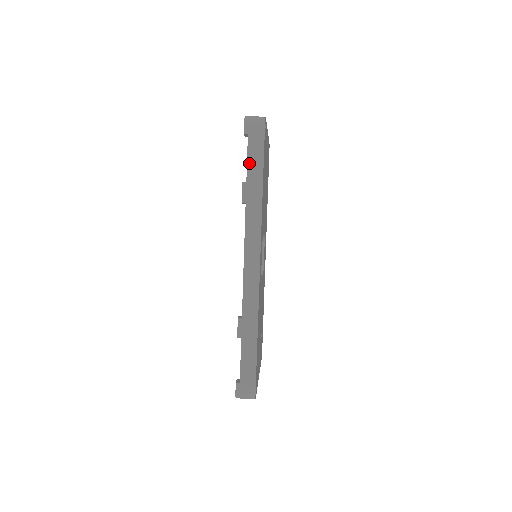
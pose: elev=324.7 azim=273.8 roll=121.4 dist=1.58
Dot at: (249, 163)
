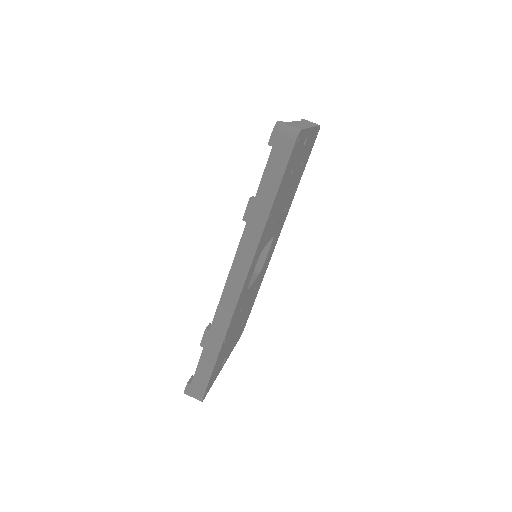
Dot at: (264, 180)
